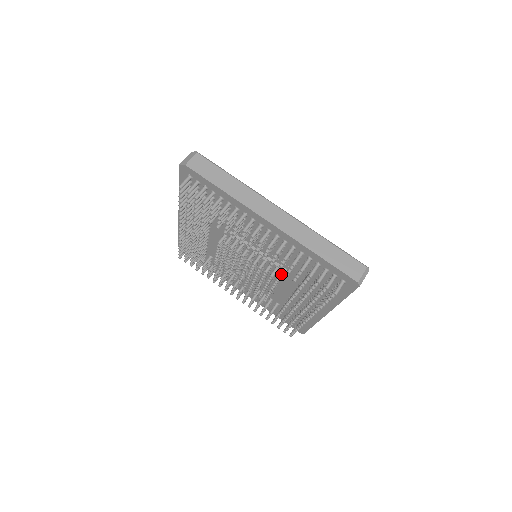
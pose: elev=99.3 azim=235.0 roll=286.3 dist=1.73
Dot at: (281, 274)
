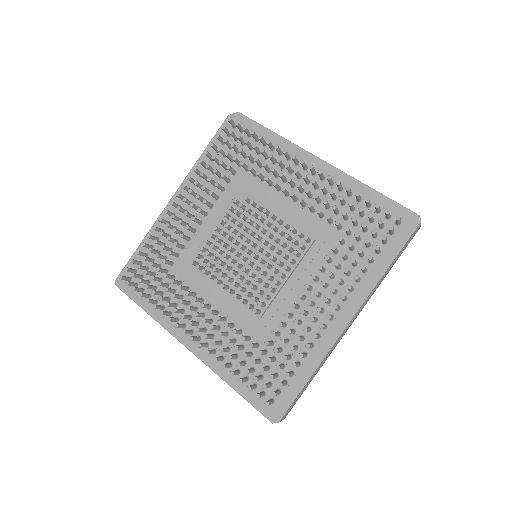
Dot at: (309, 238)
